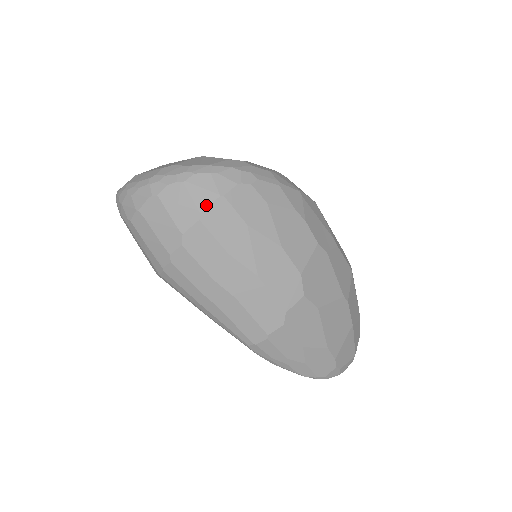
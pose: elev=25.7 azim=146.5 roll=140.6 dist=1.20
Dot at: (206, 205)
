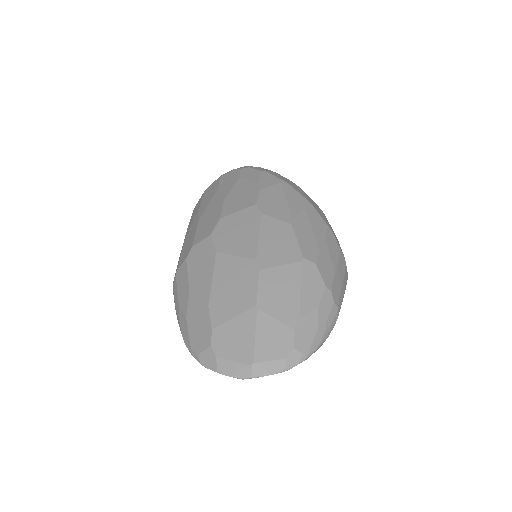
Dot at: (212, 184)
